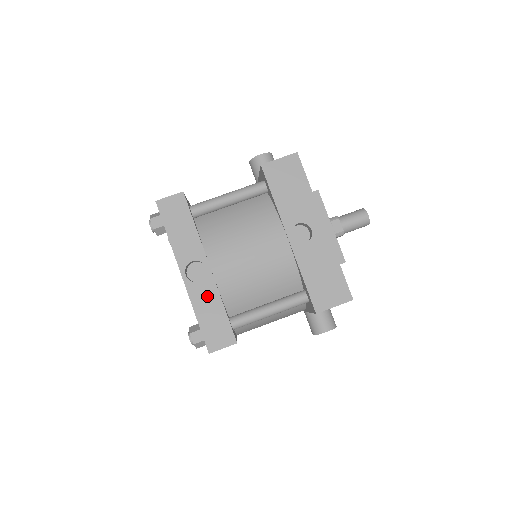
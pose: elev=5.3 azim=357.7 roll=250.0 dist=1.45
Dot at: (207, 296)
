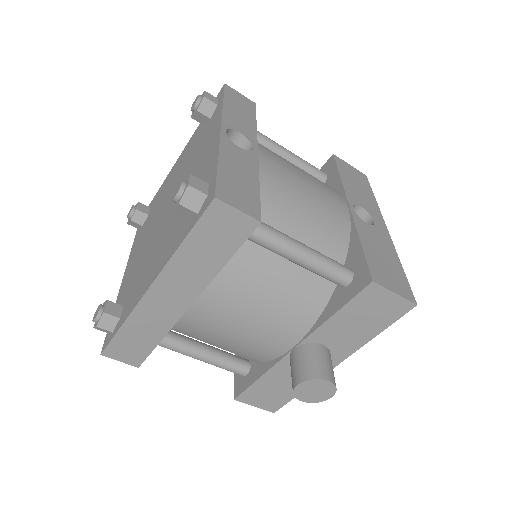
Dot at: (243, 162)
